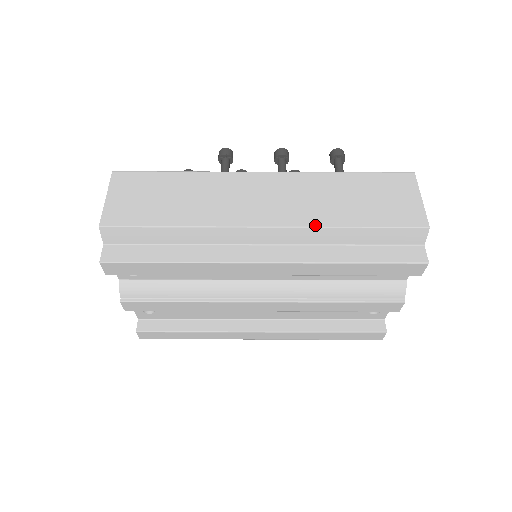
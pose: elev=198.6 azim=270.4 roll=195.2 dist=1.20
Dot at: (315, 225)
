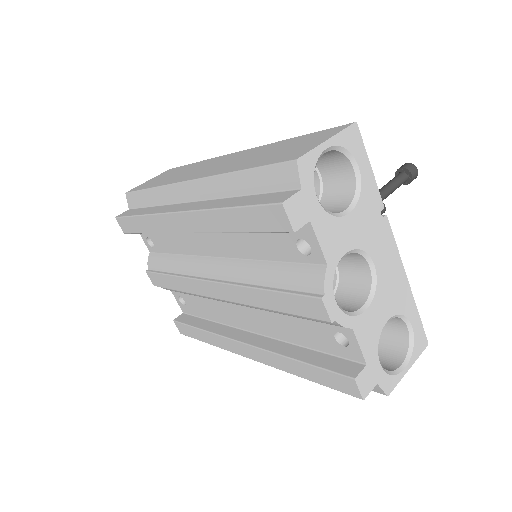
Dot at: (215, 174)
